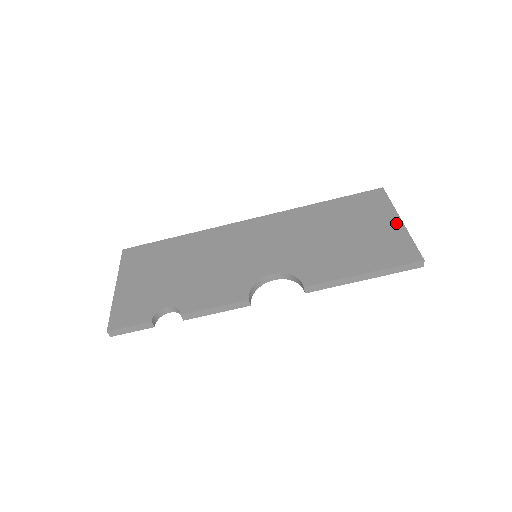
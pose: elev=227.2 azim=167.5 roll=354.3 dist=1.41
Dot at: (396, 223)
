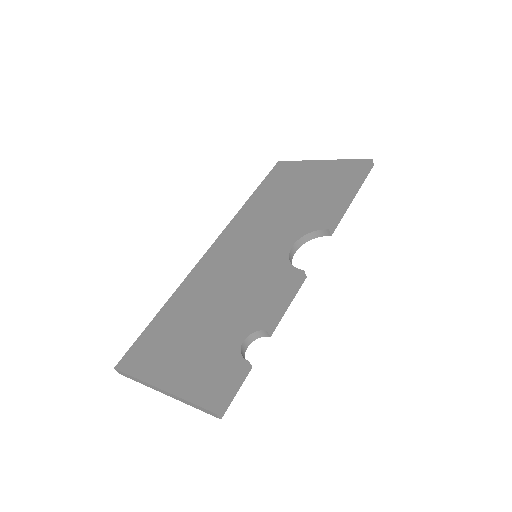
Dot at: (322, 163)
